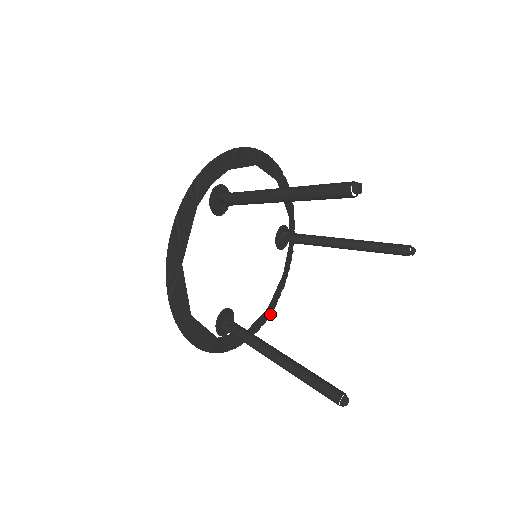
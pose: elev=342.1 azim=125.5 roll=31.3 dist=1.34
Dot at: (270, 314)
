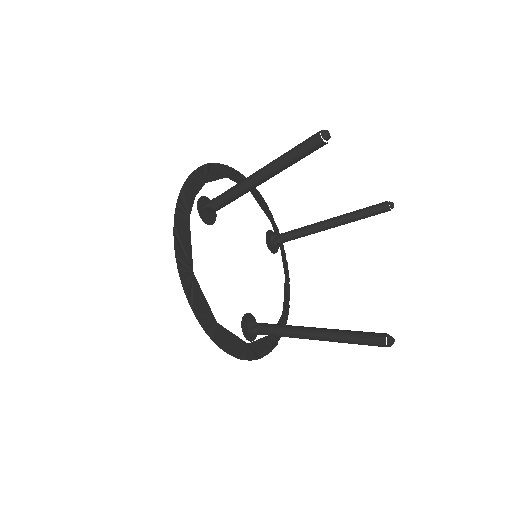
Dot at: (287, 317)
